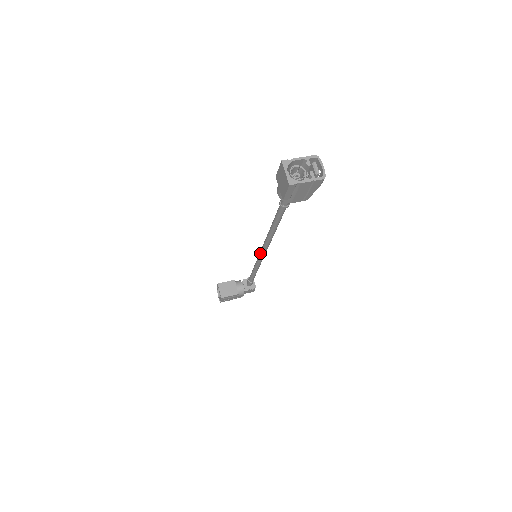
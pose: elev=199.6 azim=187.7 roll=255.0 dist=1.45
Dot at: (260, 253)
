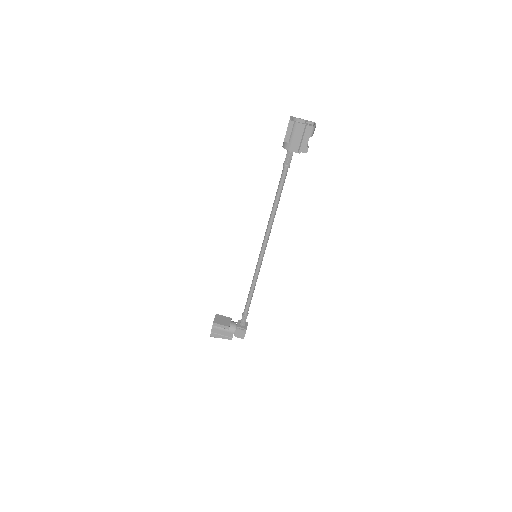
Dot at: (260, 252)
